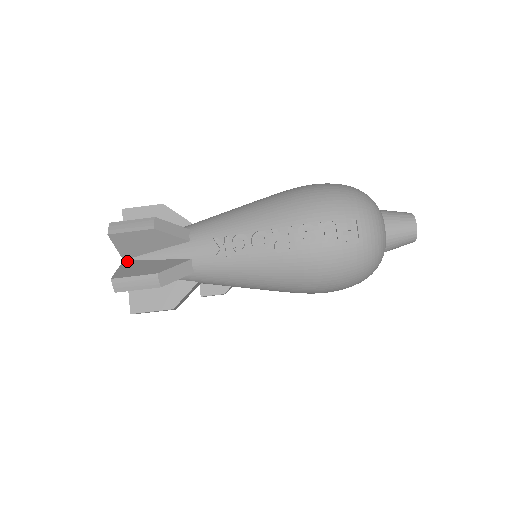
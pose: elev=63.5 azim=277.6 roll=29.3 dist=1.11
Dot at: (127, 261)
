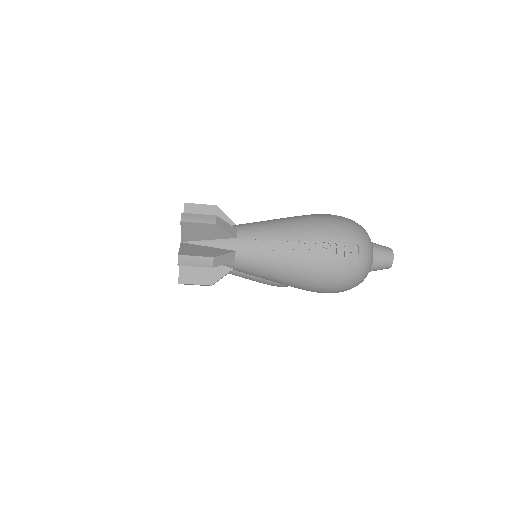
Dot at: (184, 243)
